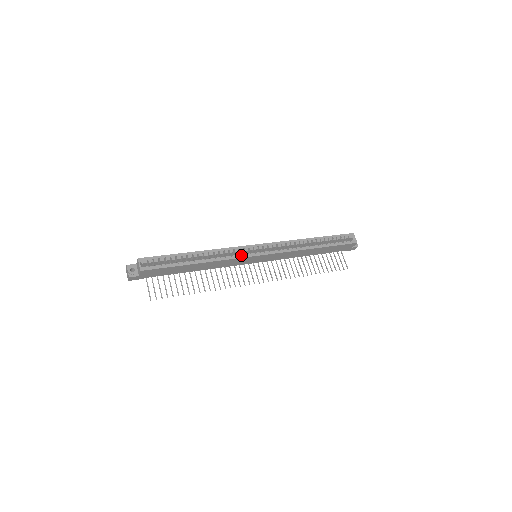
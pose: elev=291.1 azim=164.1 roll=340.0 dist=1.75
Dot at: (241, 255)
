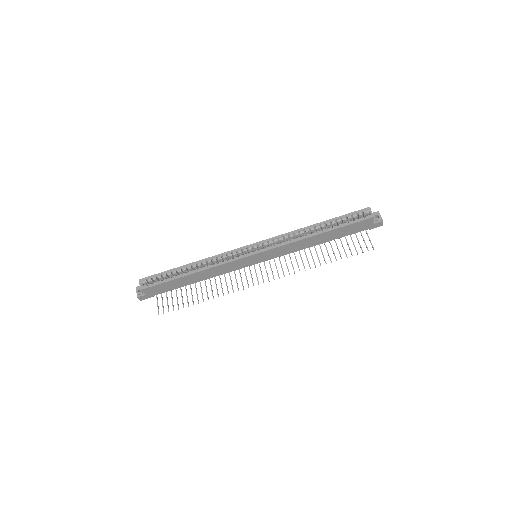
Dot at: (234, 258)
